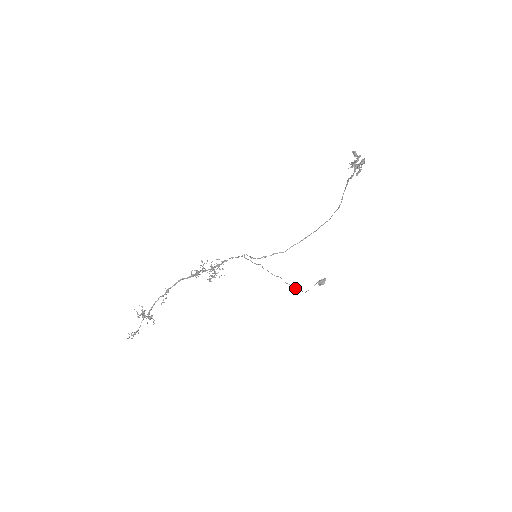
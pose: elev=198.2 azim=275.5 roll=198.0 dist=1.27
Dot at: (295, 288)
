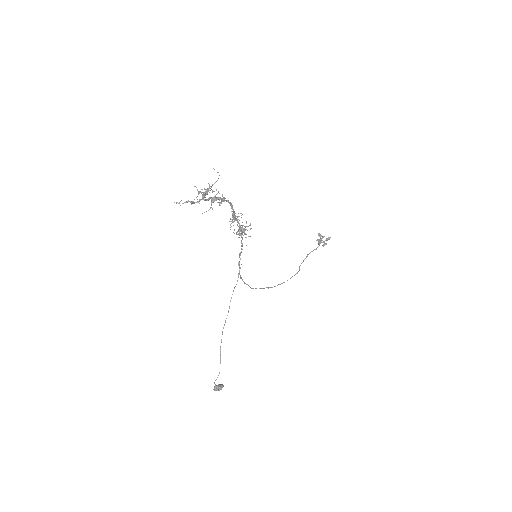
Dot at: (220, 358)
